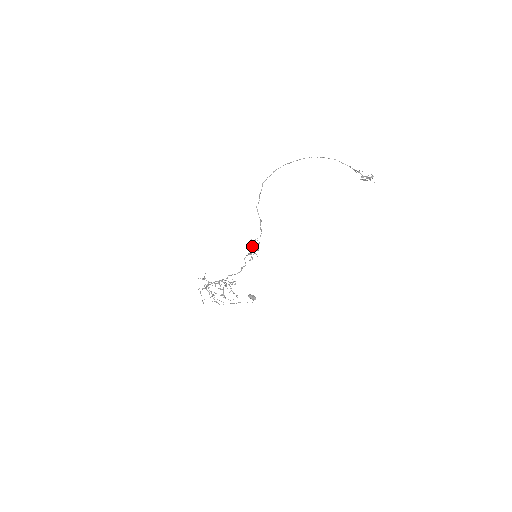
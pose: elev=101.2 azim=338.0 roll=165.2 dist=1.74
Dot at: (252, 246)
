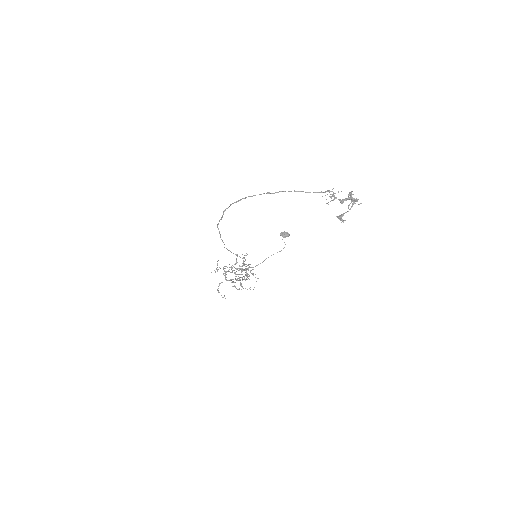
Dot at: occluded
